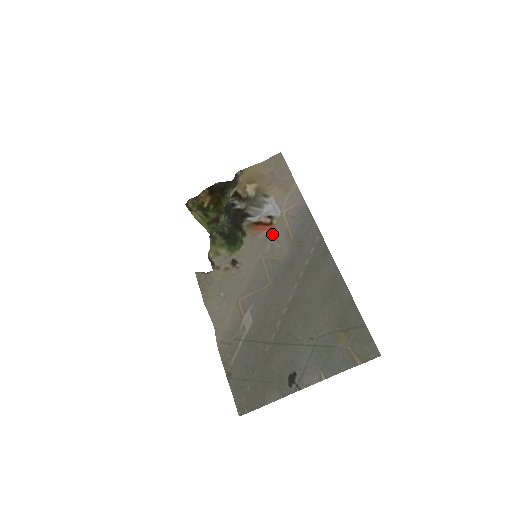
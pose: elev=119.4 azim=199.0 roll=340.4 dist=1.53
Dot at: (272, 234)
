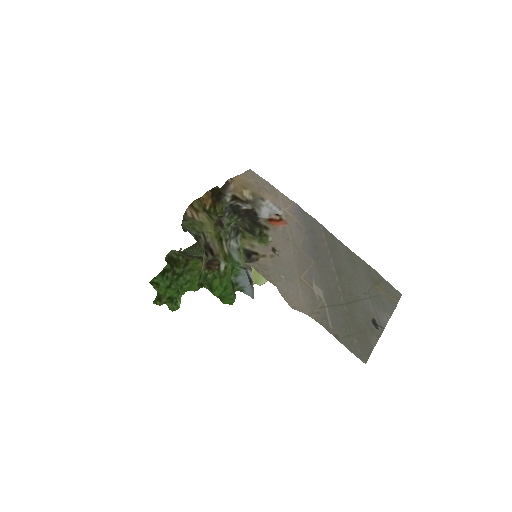
Dot at: (287, 227)
